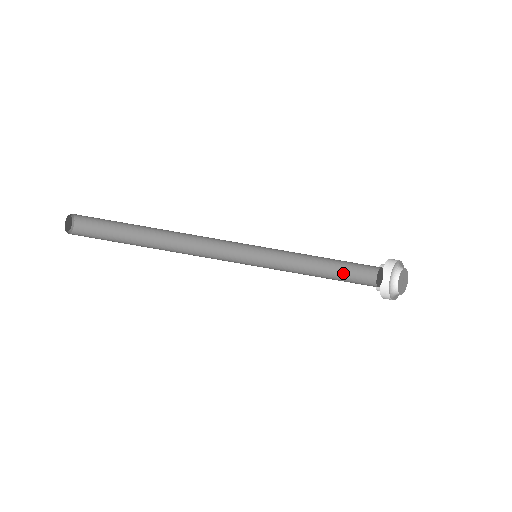
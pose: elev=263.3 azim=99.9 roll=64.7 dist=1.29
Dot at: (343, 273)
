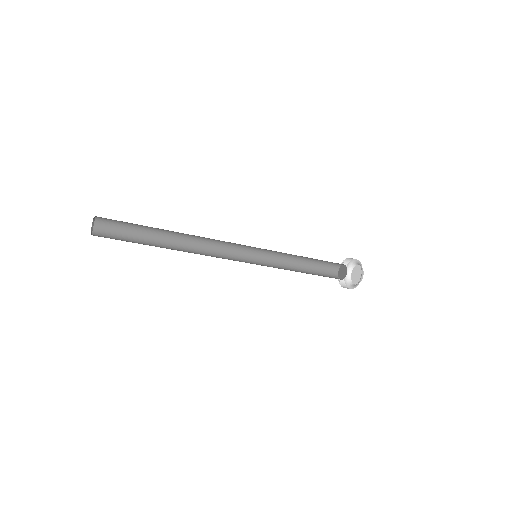
Dot at: (317, 263)
